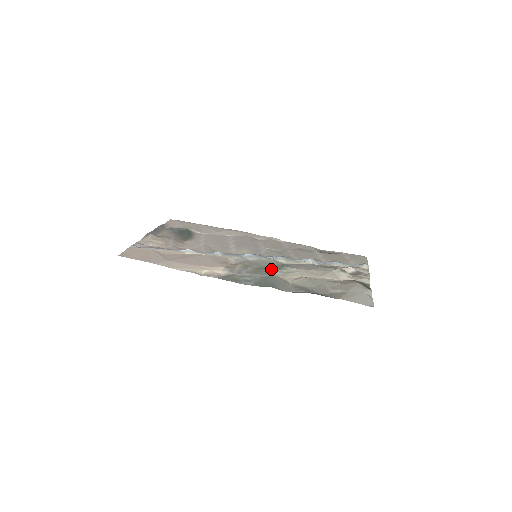
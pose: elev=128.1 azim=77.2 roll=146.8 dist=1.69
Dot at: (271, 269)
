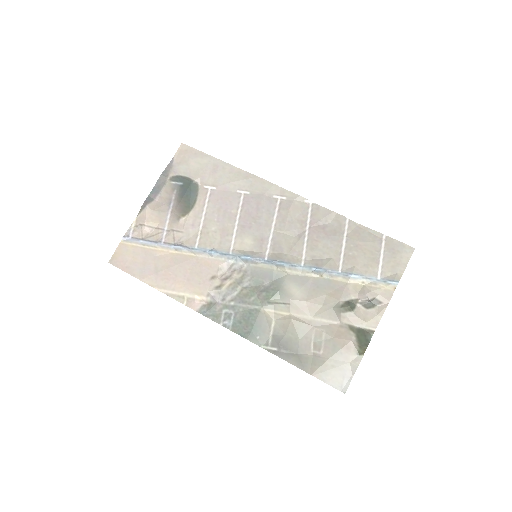
Dot at: (261, 294)
